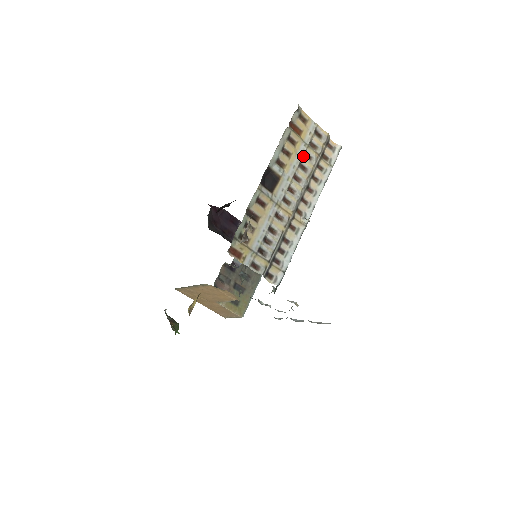
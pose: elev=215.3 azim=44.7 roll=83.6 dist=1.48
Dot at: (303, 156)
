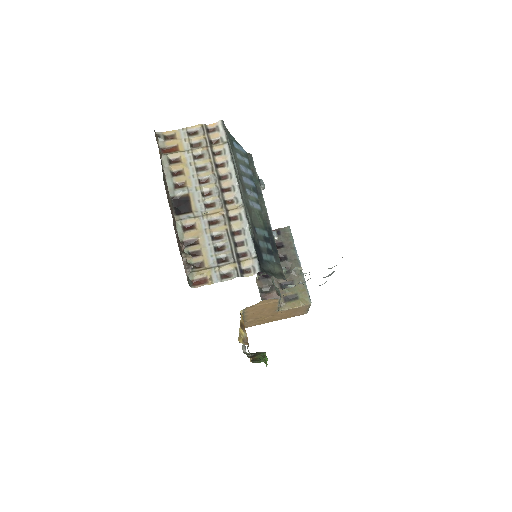
Dot at: (194, 161)
